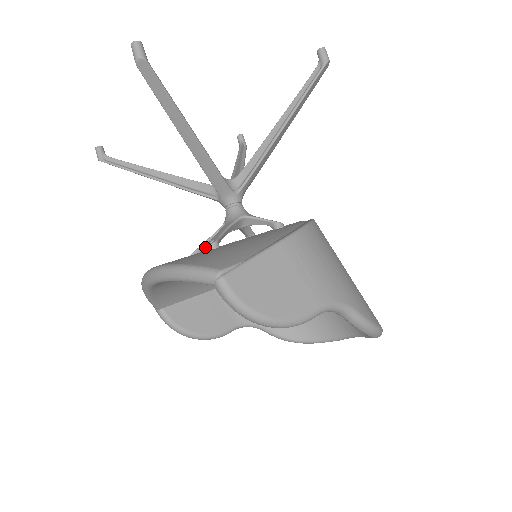
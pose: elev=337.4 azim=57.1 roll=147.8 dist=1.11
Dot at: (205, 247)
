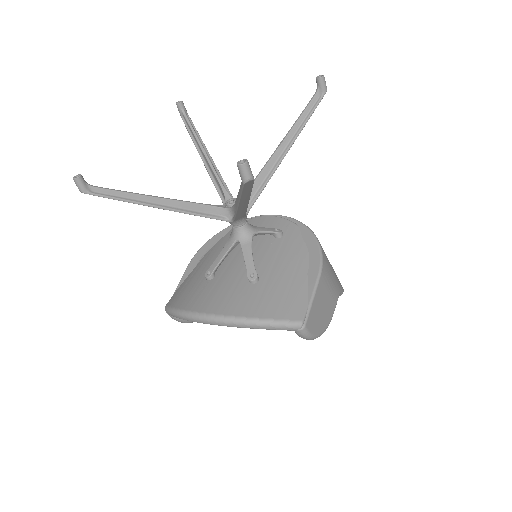
Dot at: occluded
